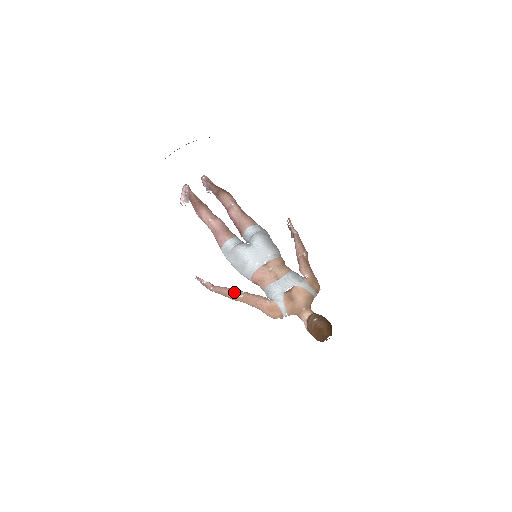
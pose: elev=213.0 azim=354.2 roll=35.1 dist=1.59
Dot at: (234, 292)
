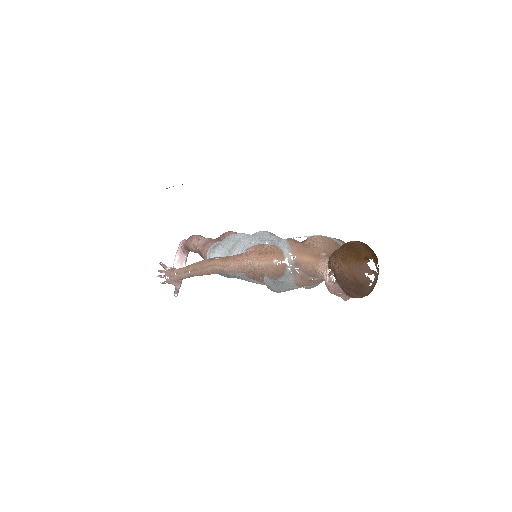
Dot at: (209, 258)
